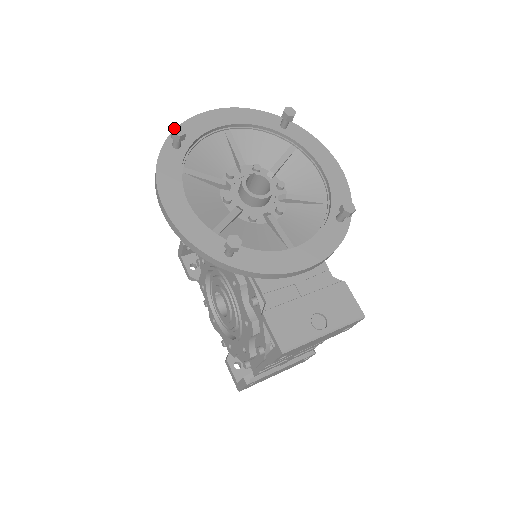
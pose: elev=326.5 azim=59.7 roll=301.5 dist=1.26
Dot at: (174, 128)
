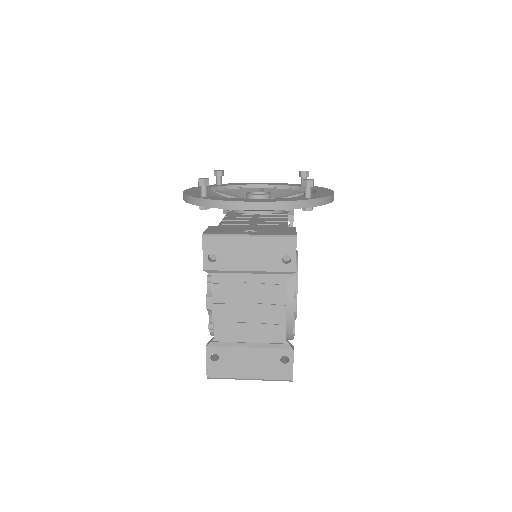
Dot at: (217, 170)
